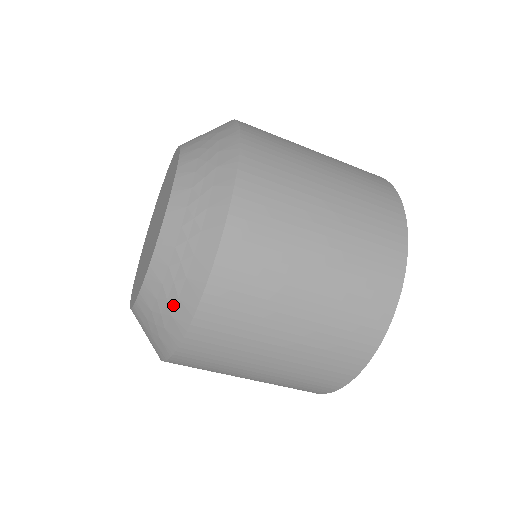
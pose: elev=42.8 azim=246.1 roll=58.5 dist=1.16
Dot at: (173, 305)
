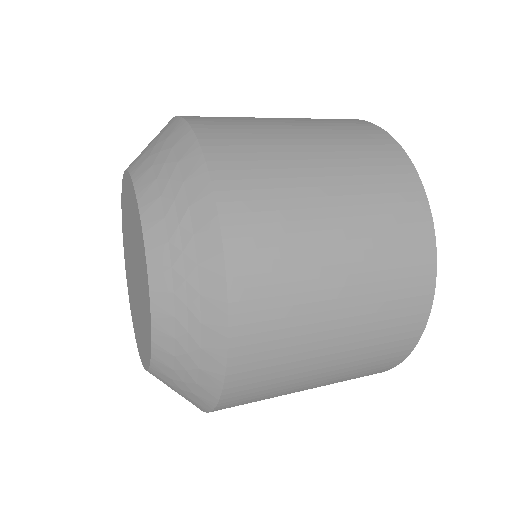
Dot at: (192, 387)
